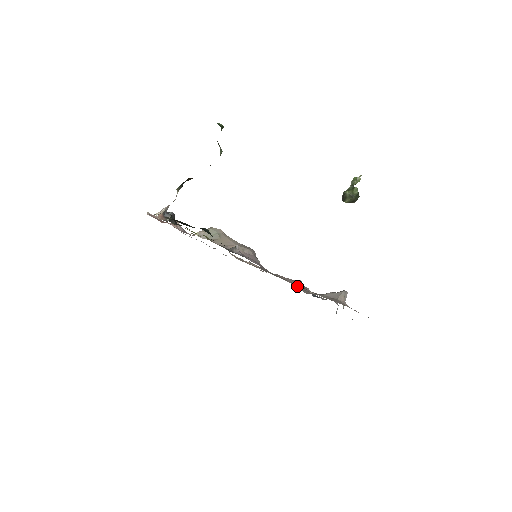
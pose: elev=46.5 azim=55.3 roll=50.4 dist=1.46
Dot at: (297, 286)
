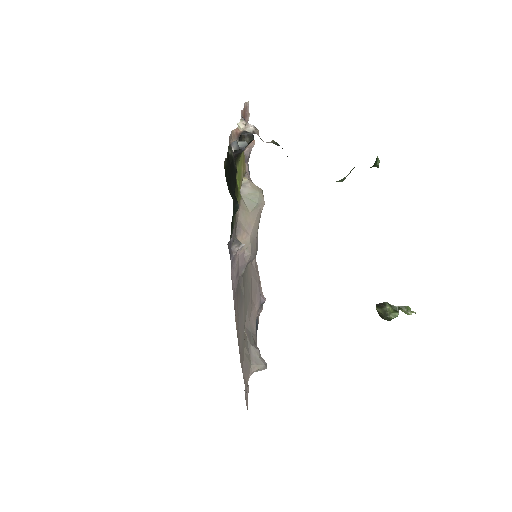
Dot at: (252, 306)
